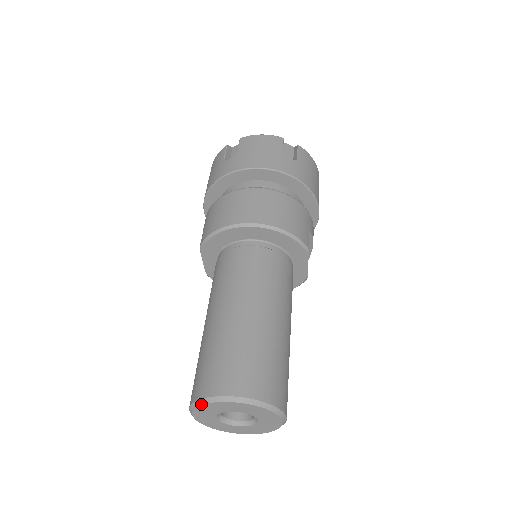
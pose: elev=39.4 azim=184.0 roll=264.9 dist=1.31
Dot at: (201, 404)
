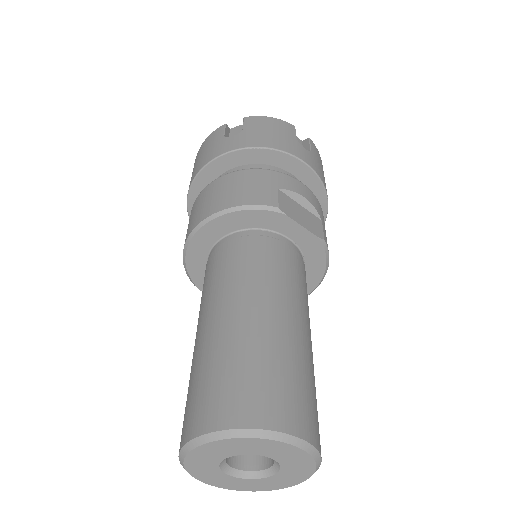
Dot at: (183, 466)
